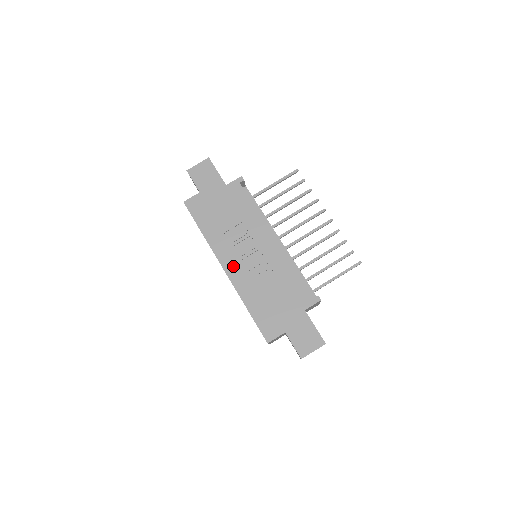
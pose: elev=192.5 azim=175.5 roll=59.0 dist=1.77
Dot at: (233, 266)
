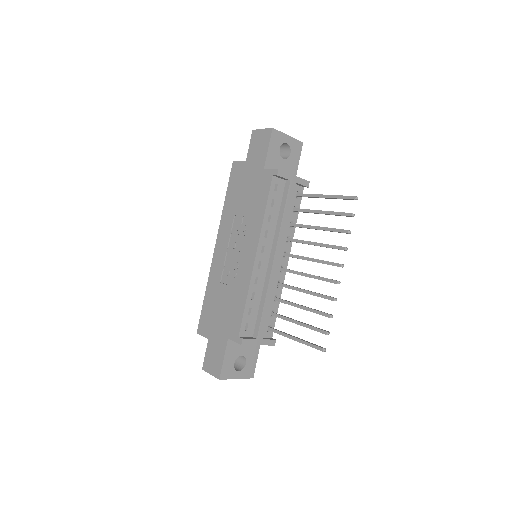
Dot at: (220, 250)
